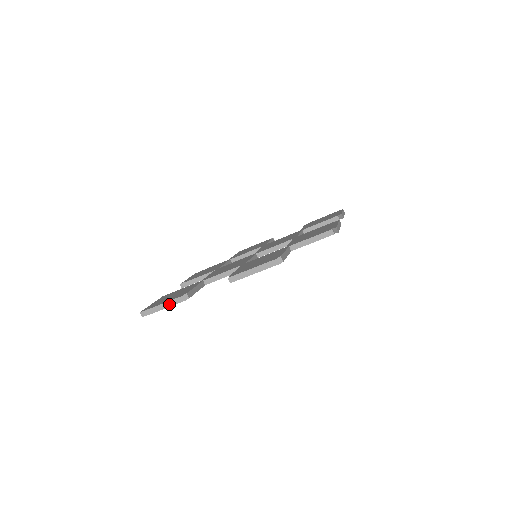
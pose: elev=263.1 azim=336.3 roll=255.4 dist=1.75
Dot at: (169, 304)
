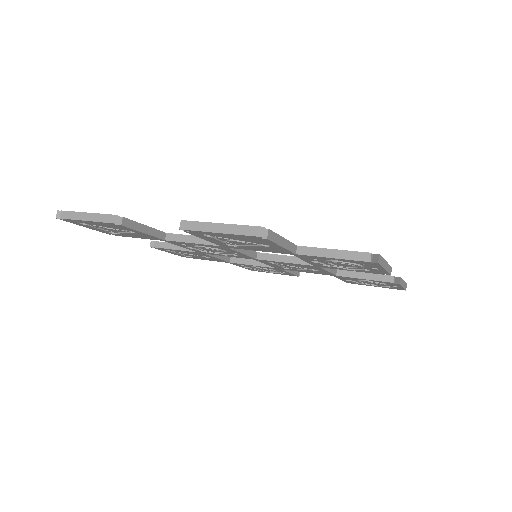
Dot at: (93, 217)
